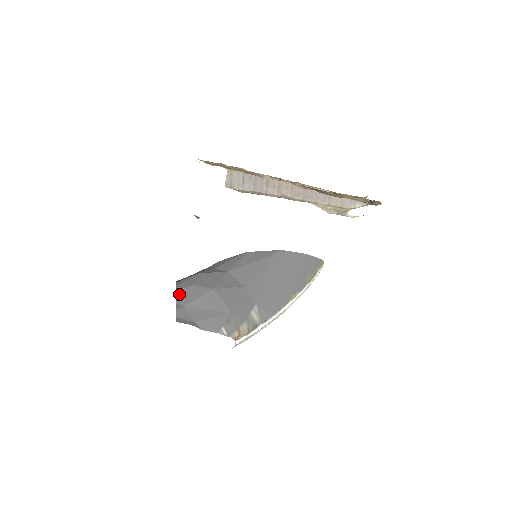
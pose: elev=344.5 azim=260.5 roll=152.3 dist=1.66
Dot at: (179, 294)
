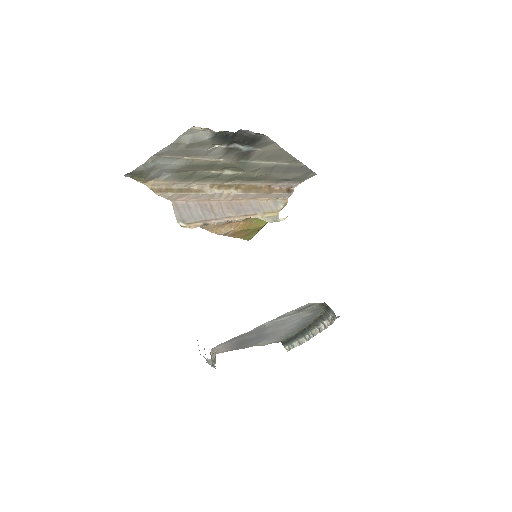
Dot at: occluded
